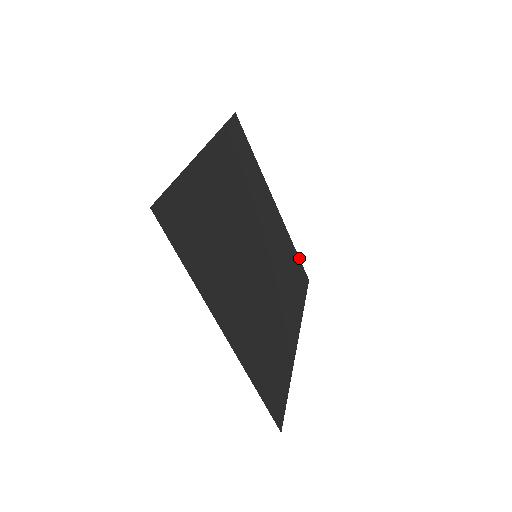
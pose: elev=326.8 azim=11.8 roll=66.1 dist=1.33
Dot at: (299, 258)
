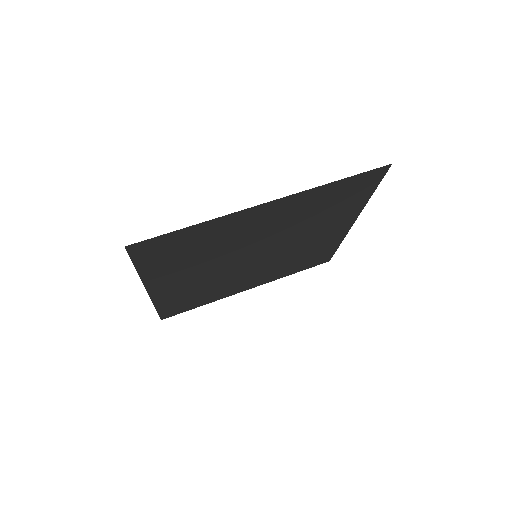
Dot at: occluded
